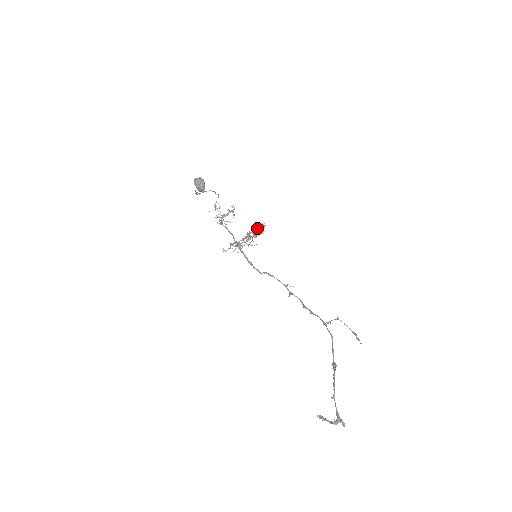
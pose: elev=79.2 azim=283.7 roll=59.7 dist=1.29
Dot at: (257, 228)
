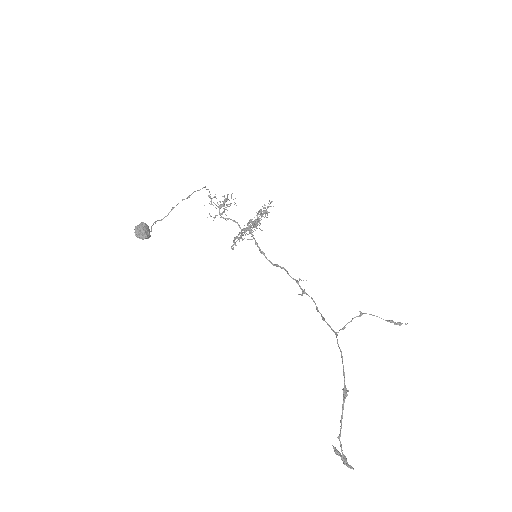
Dot at: (254, 217)
